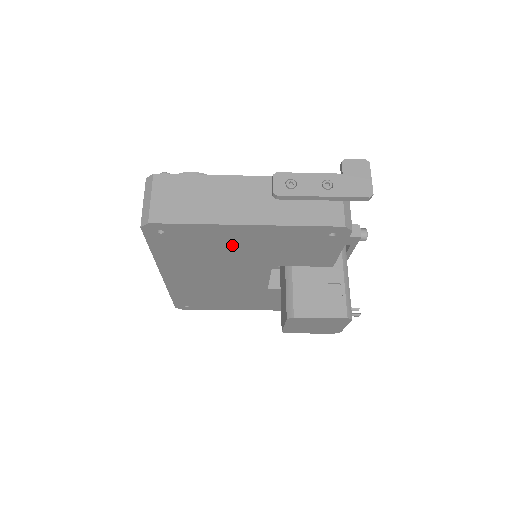
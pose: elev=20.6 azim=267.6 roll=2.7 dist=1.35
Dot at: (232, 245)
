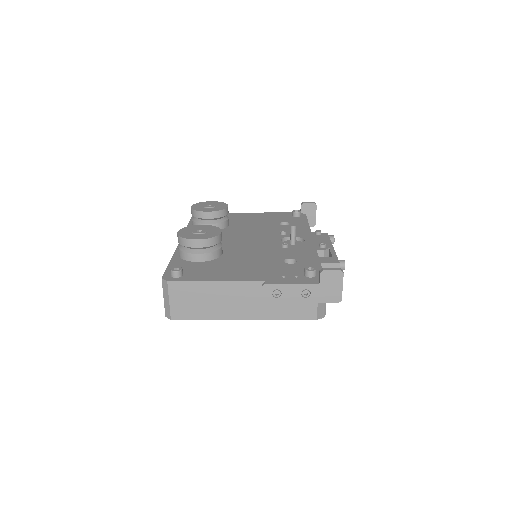
Dot at: occluded
